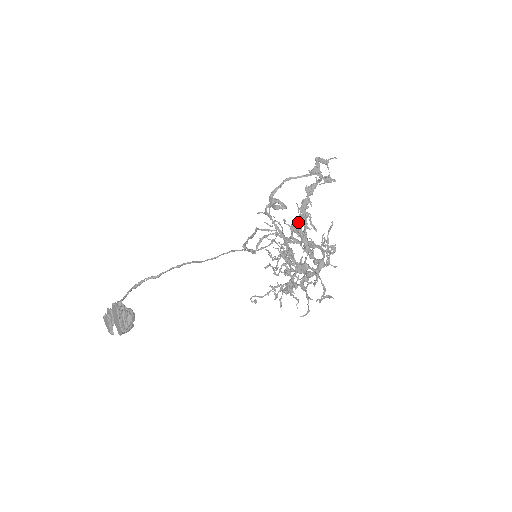
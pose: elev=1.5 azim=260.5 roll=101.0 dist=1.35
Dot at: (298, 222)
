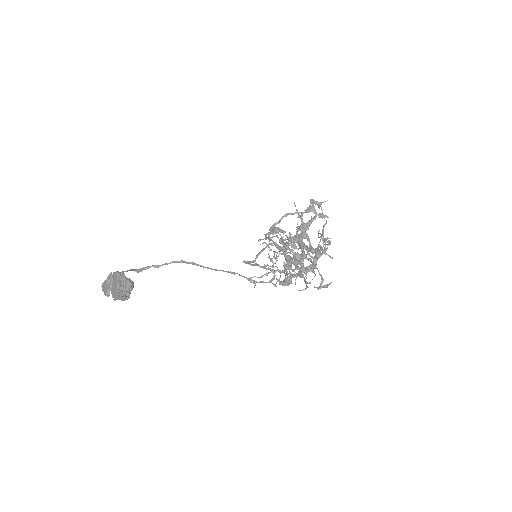
Dot at: (296, 233)
